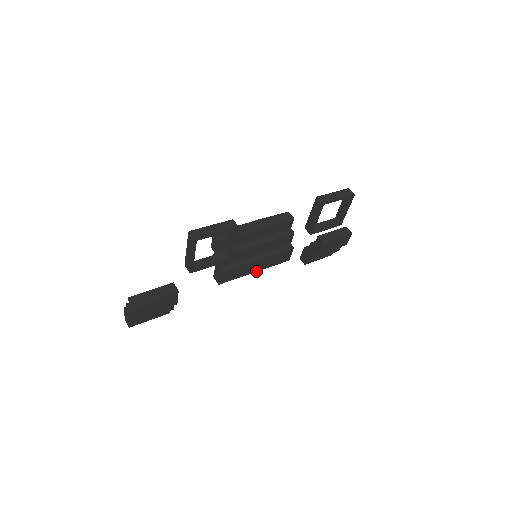
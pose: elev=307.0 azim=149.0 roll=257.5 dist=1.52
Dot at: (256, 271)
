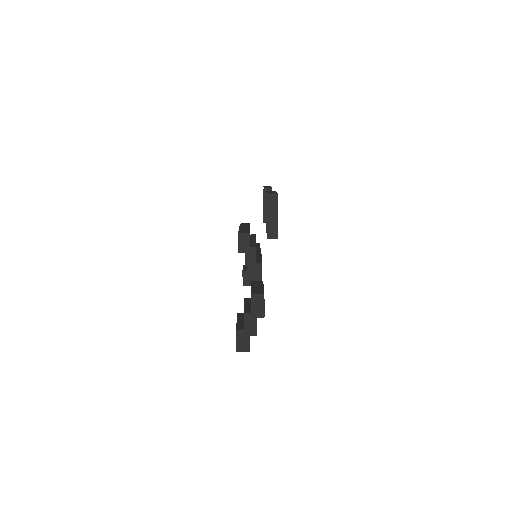
Dot at: occluded
